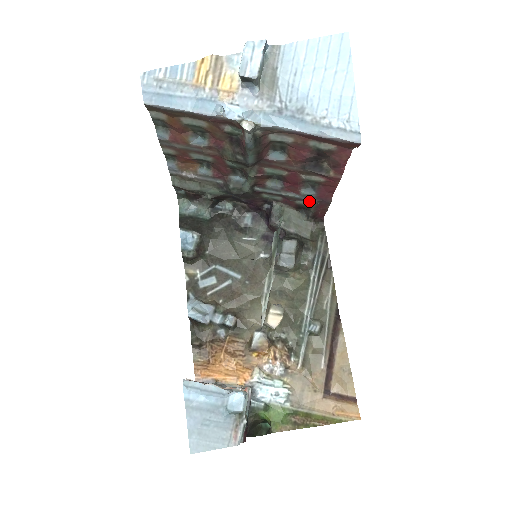
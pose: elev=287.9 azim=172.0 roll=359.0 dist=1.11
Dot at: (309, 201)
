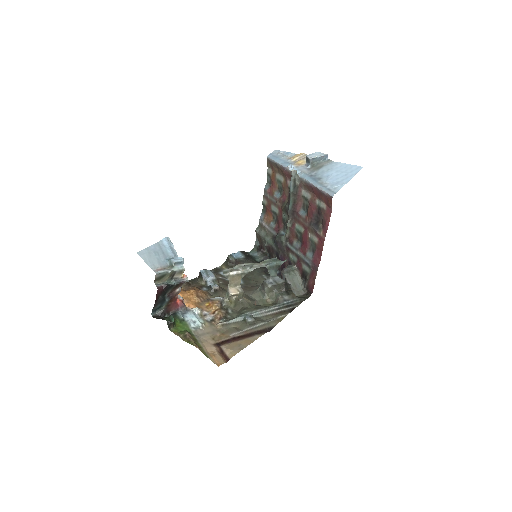
Dot at: (308, 266)
